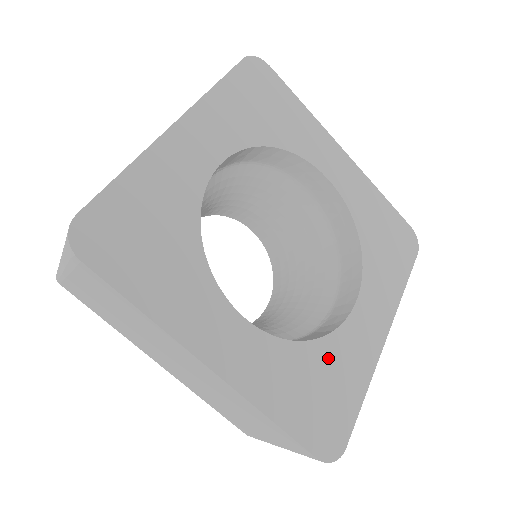
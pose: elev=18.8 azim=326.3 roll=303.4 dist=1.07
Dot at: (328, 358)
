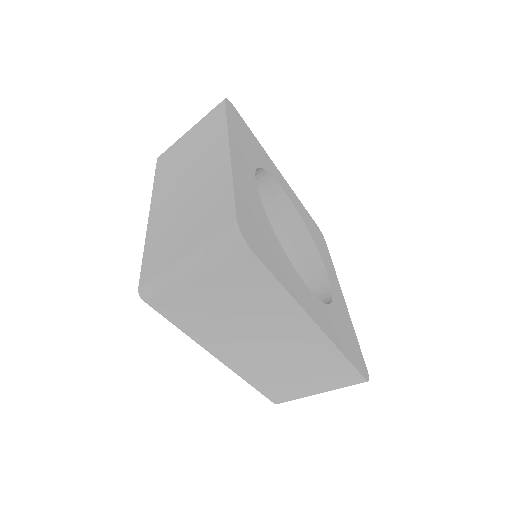
Dot at: (339, 314)
